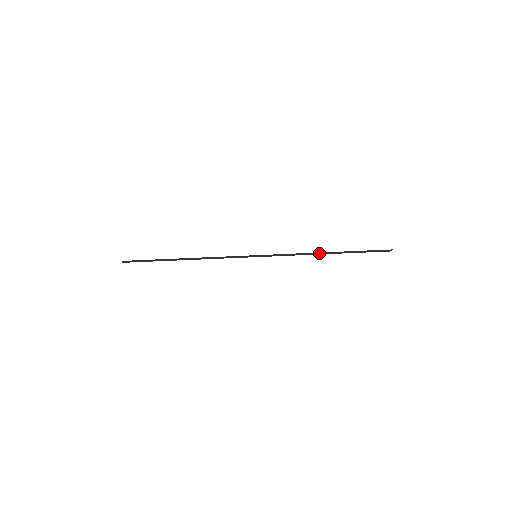
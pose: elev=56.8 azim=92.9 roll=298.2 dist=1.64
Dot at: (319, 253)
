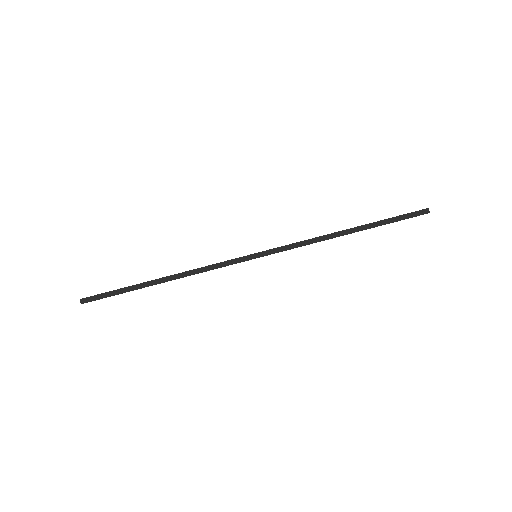
Dot at: (336, 234)
